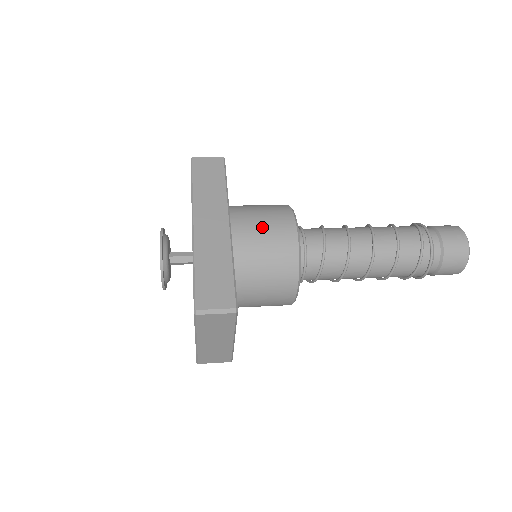
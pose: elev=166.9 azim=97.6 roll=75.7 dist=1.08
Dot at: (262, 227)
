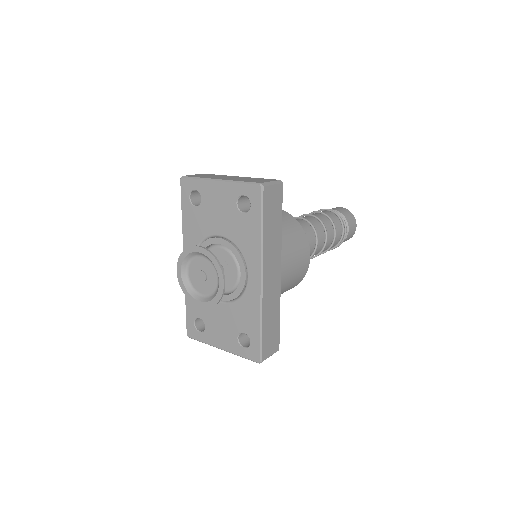
Dot at: (295, 268)
